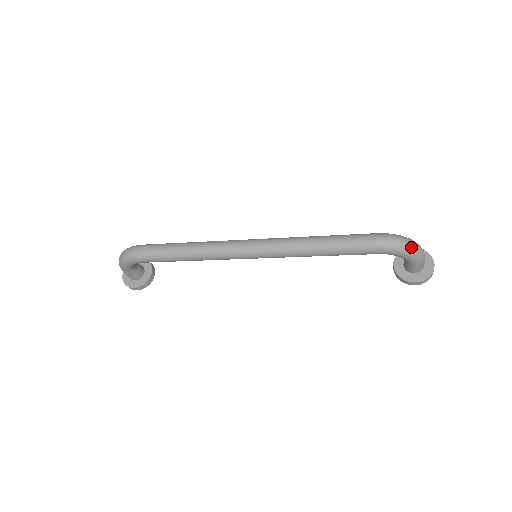
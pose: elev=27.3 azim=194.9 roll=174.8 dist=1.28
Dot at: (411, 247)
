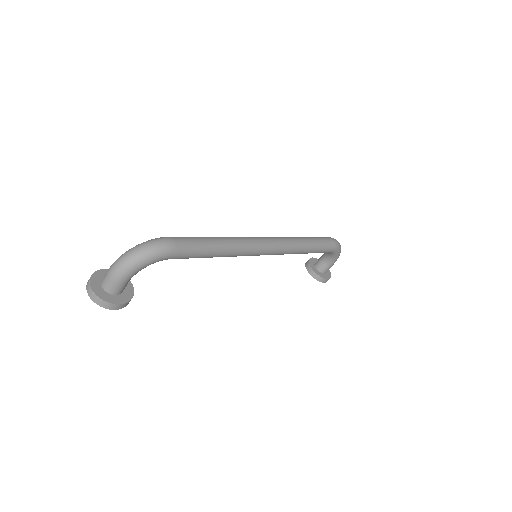
Dot at: occluded
